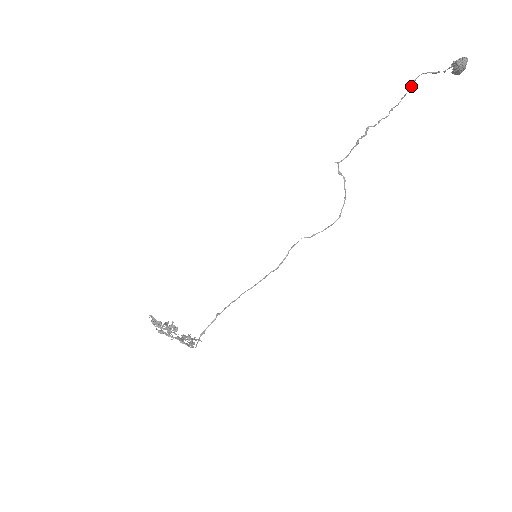
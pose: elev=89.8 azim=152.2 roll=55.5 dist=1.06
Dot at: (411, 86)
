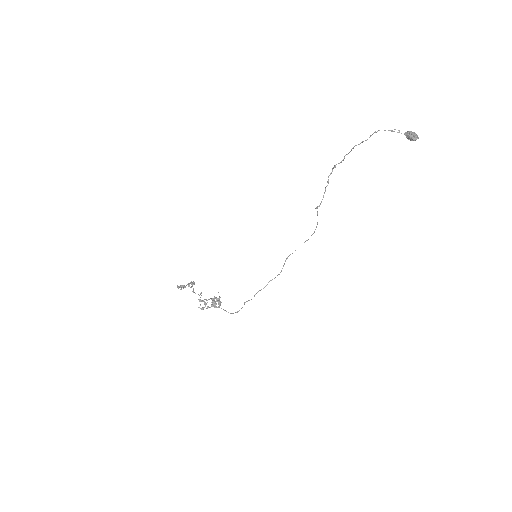
Dot at: occluded
